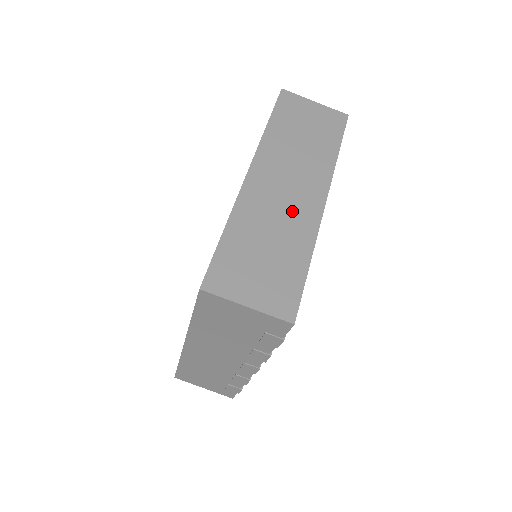
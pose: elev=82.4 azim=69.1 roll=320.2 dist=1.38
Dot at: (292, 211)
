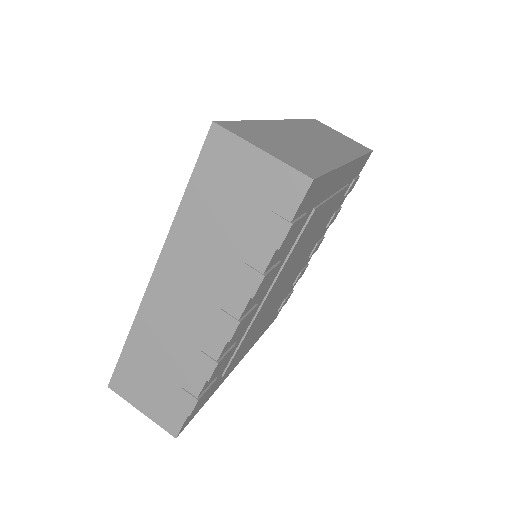
Dot at: (318, 147)
